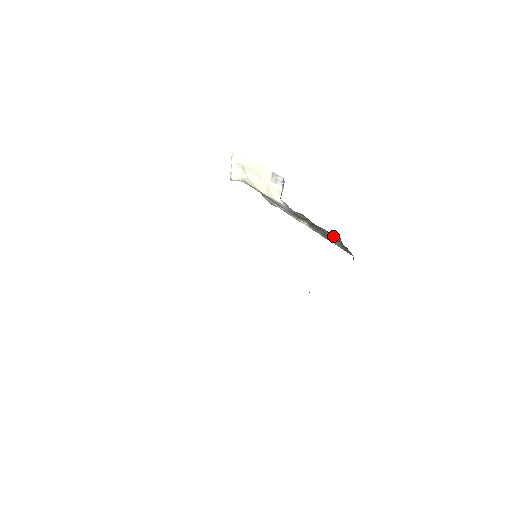
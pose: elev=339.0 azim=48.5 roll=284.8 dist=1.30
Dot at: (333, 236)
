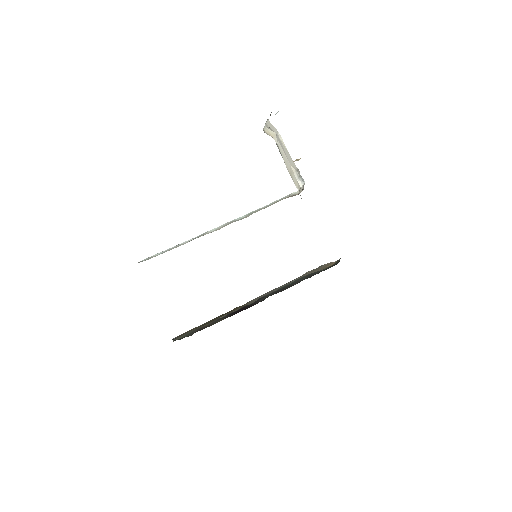
Dot at: occluded
